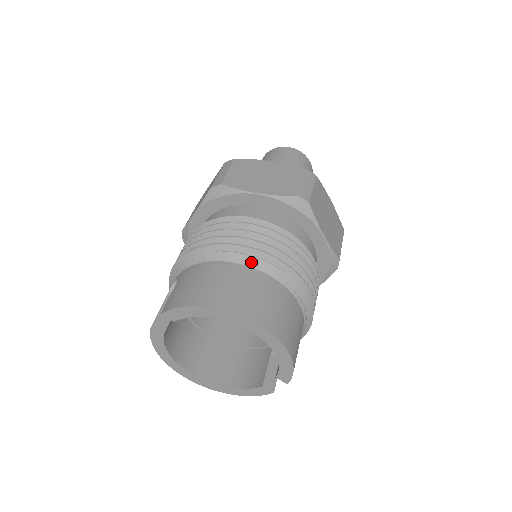
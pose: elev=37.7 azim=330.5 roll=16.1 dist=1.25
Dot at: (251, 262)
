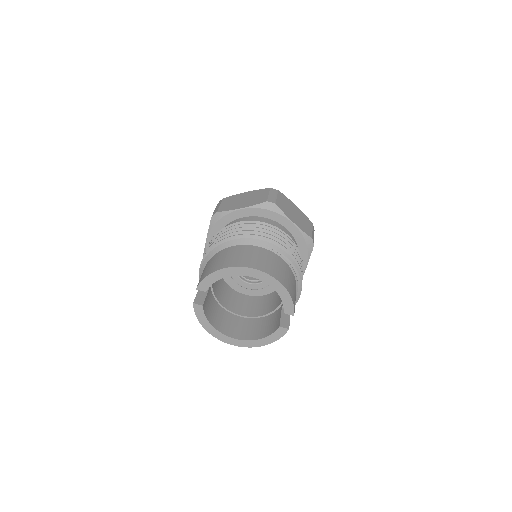
Dot at: (244, 242)
